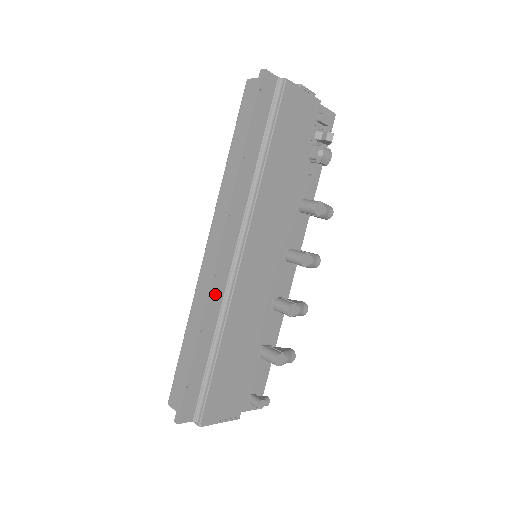
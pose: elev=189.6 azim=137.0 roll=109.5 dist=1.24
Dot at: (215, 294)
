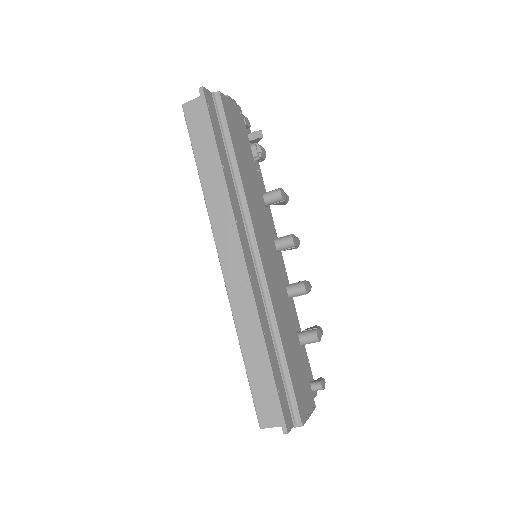
Dot at: (257, 296)
